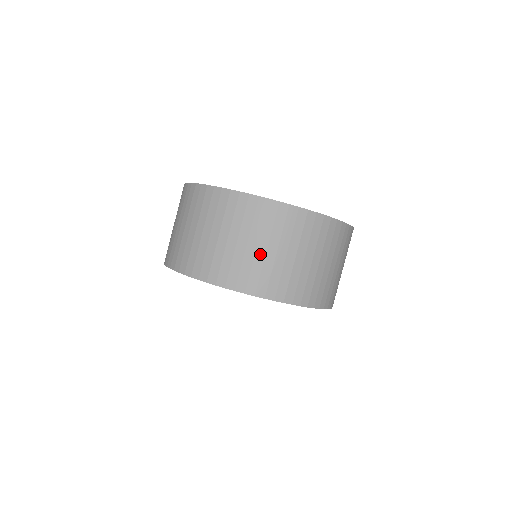
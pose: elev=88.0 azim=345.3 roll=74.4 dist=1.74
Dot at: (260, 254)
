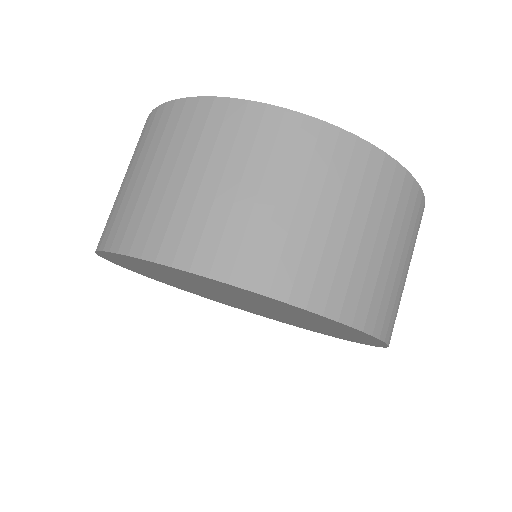
Dot at: (149, 184)
